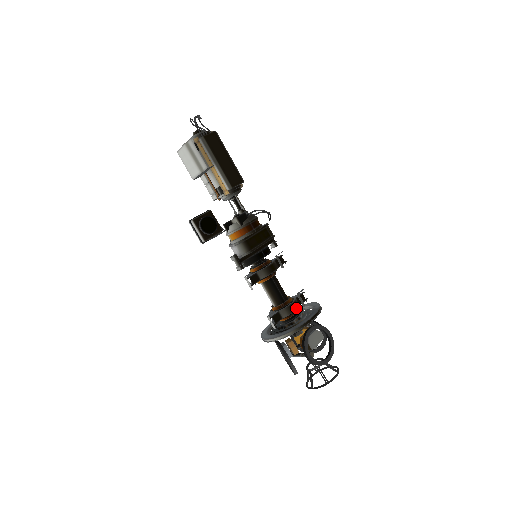
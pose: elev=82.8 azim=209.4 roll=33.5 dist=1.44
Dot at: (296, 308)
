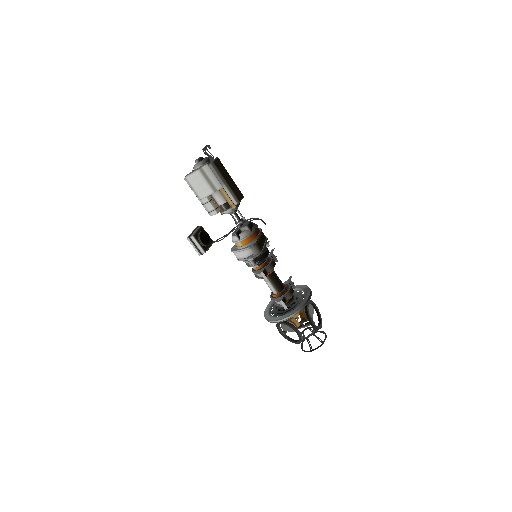
Dot at: (293, 291)
